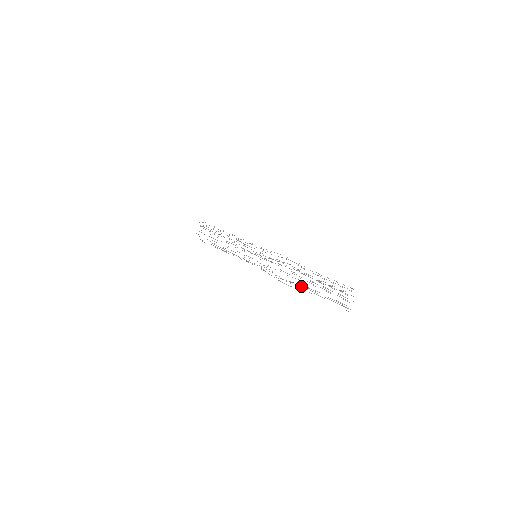
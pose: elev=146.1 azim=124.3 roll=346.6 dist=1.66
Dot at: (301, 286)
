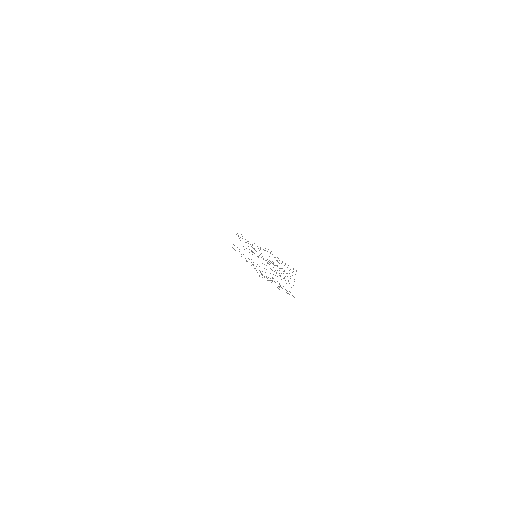
Dot at: occluded
